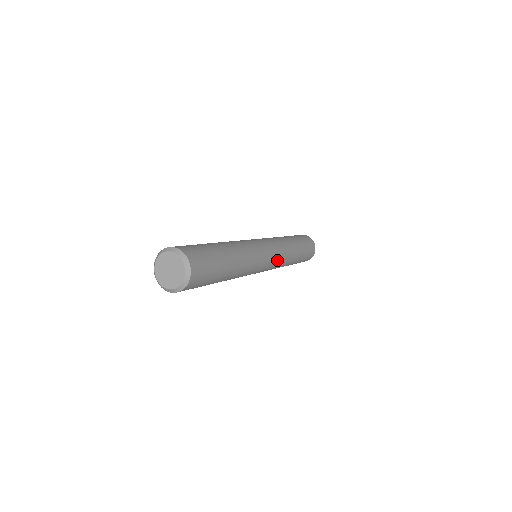
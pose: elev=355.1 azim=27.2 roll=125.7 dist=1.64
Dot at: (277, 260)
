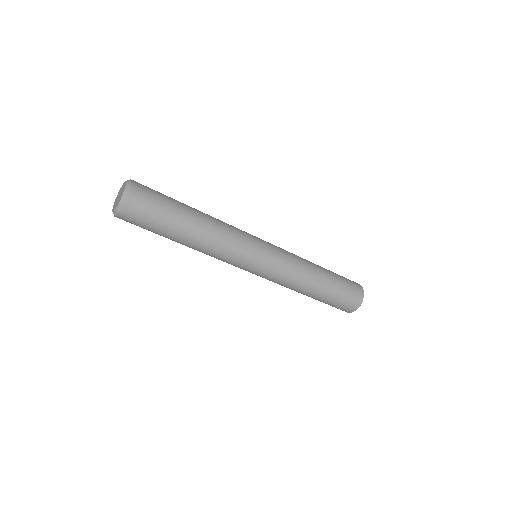
Dot at: (277, 266)
